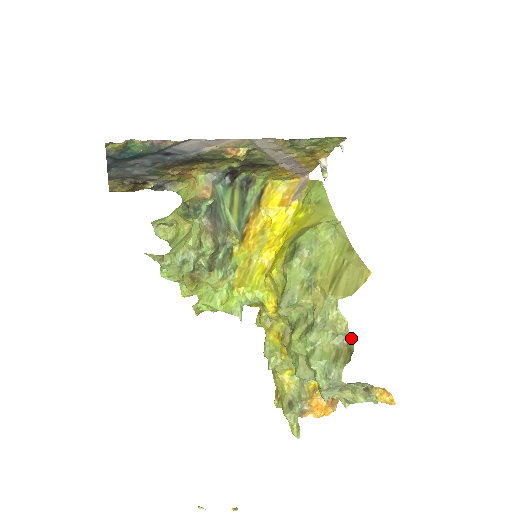
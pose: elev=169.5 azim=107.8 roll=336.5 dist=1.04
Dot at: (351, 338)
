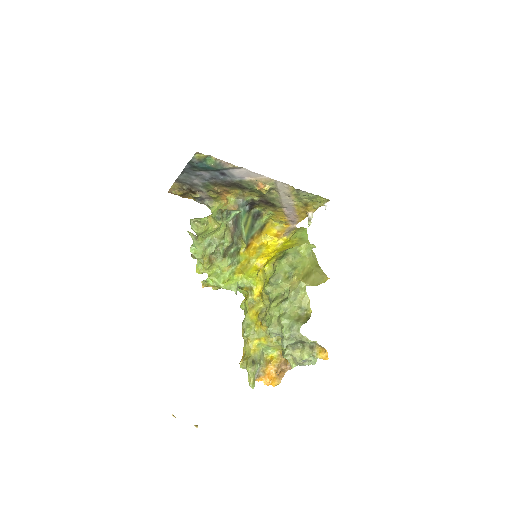
Dot at: (310, 311)
